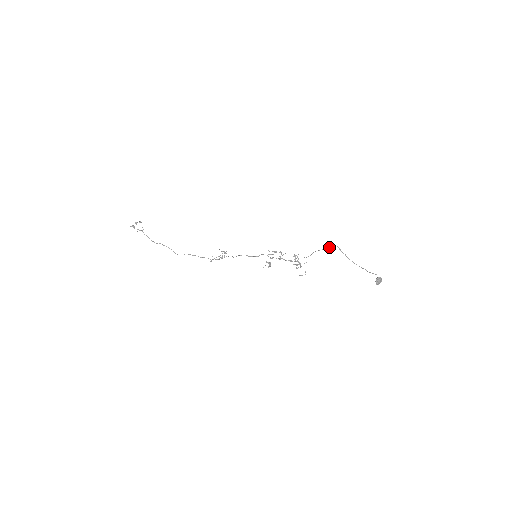
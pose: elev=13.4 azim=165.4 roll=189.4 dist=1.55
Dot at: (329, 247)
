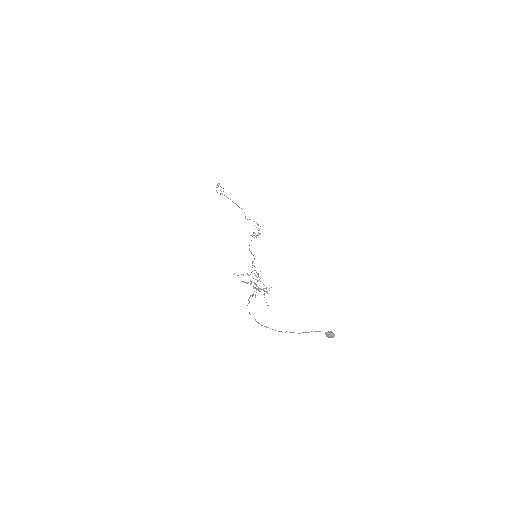
Dot at: occluded
